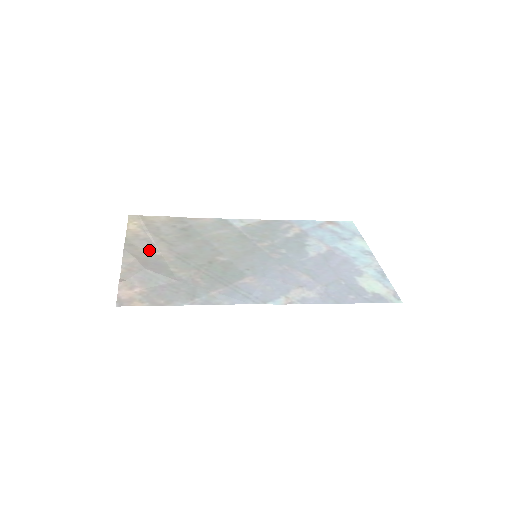
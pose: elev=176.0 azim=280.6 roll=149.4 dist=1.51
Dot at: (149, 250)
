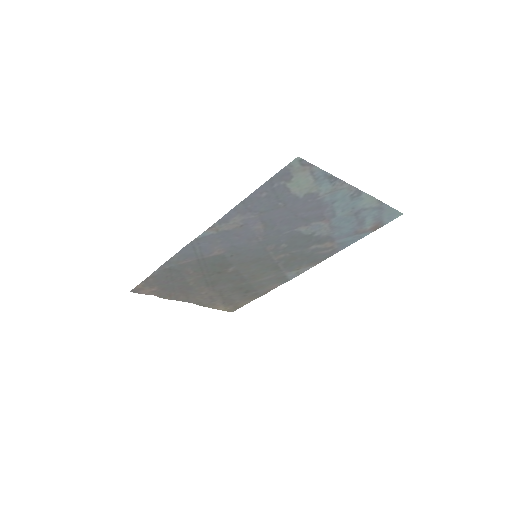
Dot at: (202, 296)
